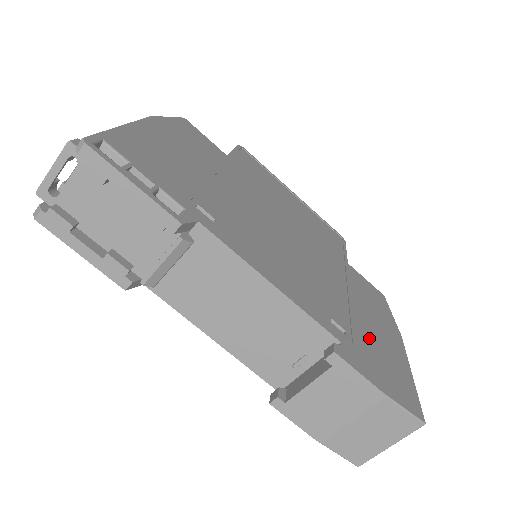
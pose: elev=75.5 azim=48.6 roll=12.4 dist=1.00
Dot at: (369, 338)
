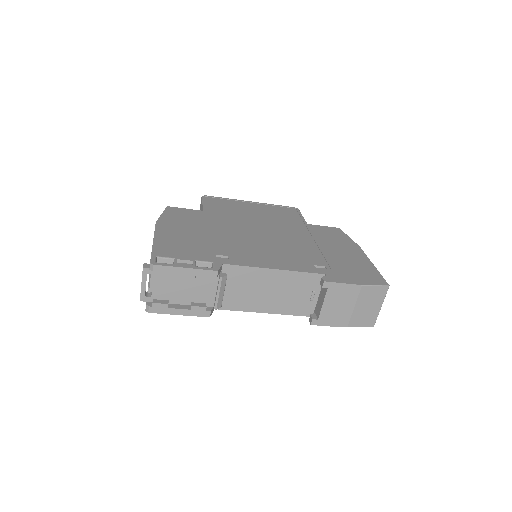
Dot at: (340, 261)
